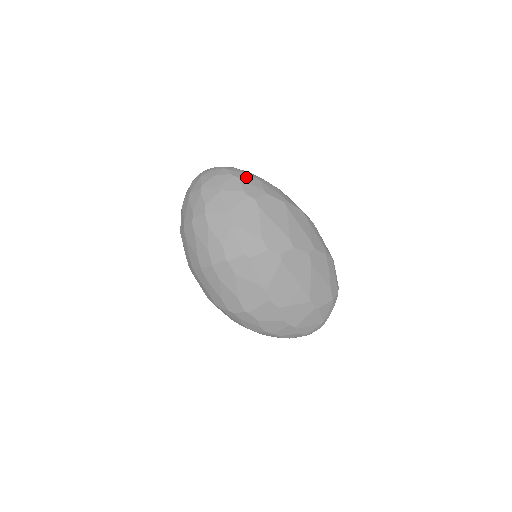
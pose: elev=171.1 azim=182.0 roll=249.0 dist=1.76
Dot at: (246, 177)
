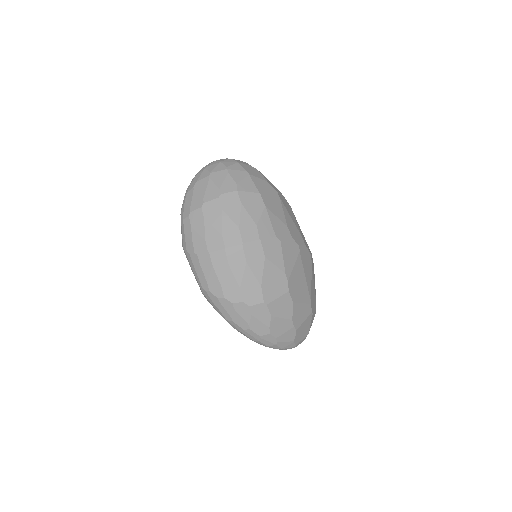
Dot at: occluded
